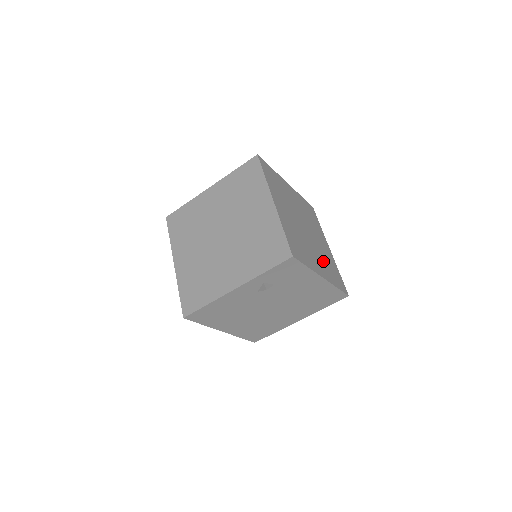
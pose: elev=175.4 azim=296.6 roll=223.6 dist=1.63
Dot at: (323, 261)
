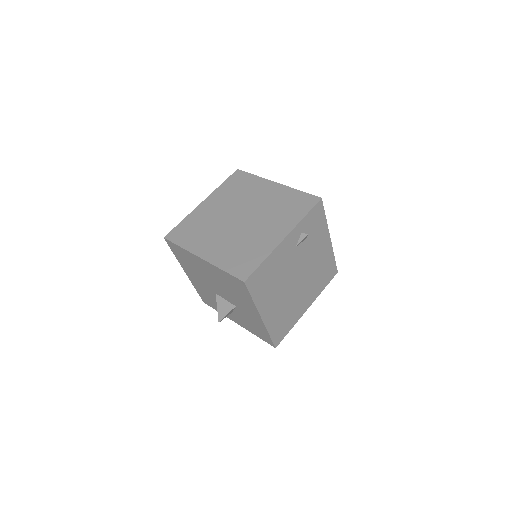
Dot at: occluded
